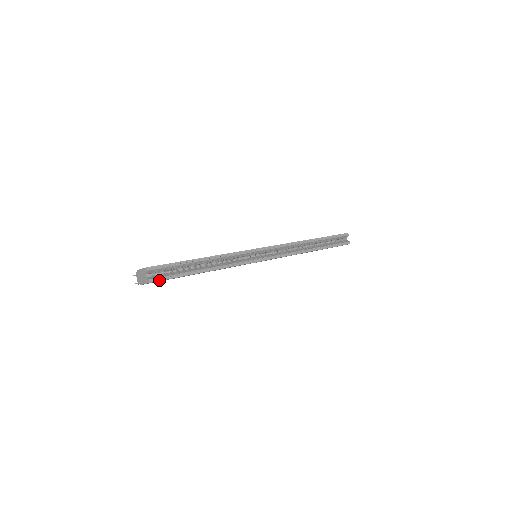
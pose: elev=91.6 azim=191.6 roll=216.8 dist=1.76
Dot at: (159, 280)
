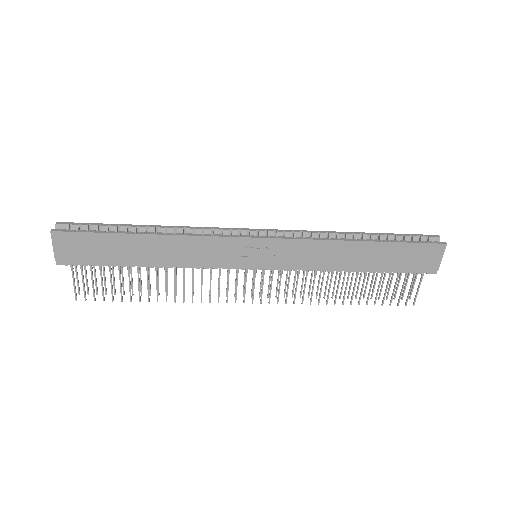
Dot at: (66, 231)
